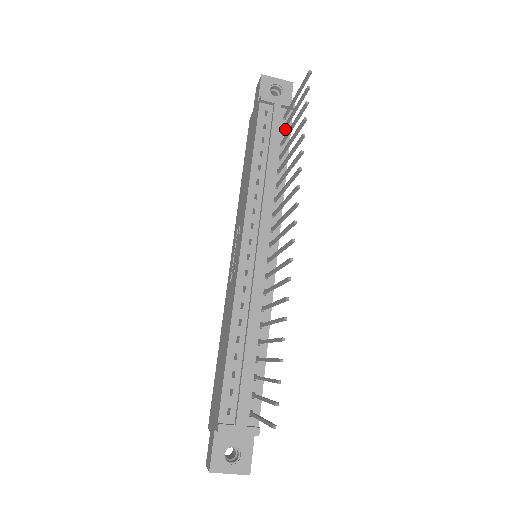
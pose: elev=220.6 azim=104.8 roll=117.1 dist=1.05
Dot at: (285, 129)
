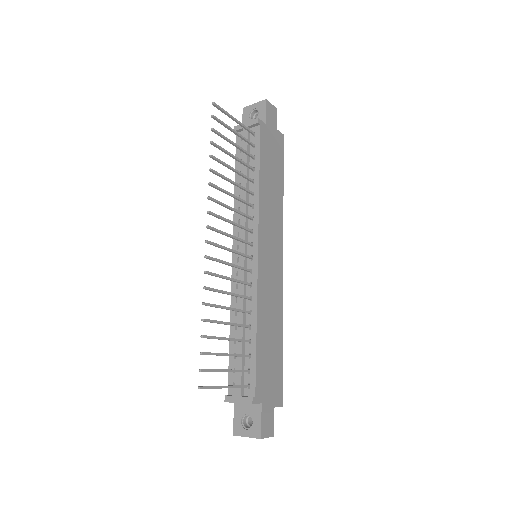
Dot at: (252, 145)
